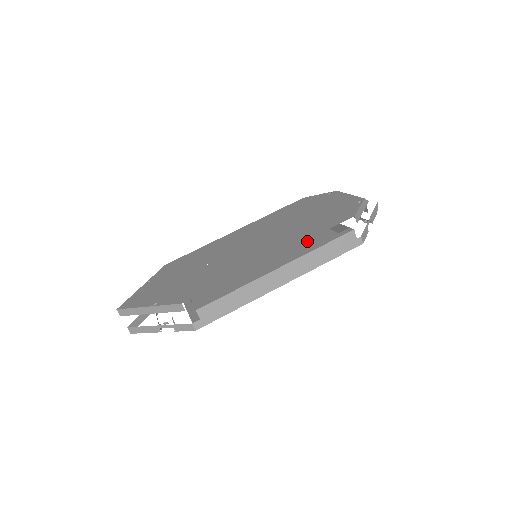
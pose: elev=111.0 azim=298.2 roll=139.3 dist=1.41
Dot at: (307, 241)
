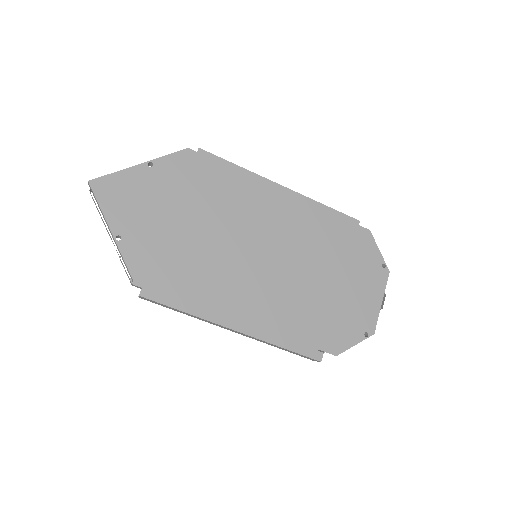
Dot at: occluded
